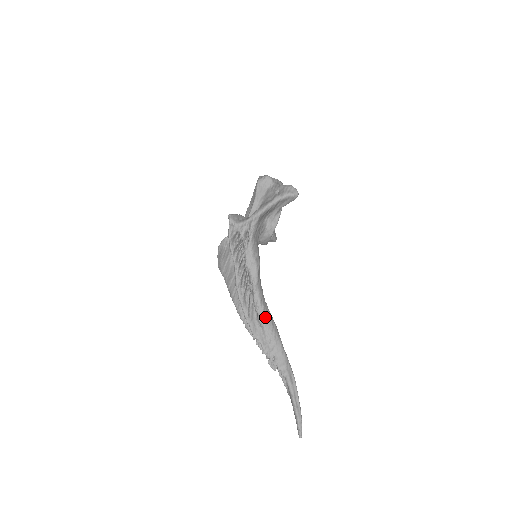
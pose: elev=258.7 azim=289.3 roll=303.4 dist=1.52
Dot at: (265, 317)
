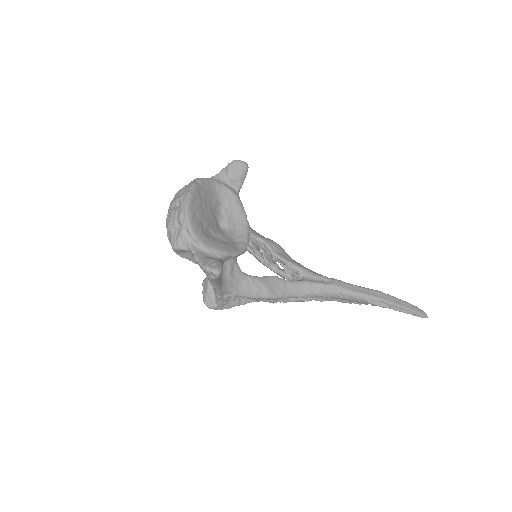
Dot at: (318, 296)
